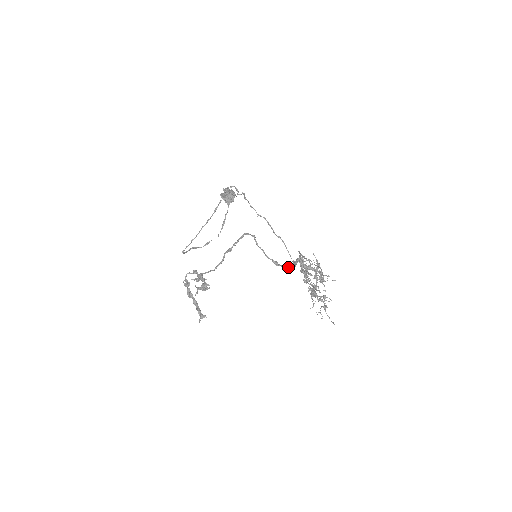
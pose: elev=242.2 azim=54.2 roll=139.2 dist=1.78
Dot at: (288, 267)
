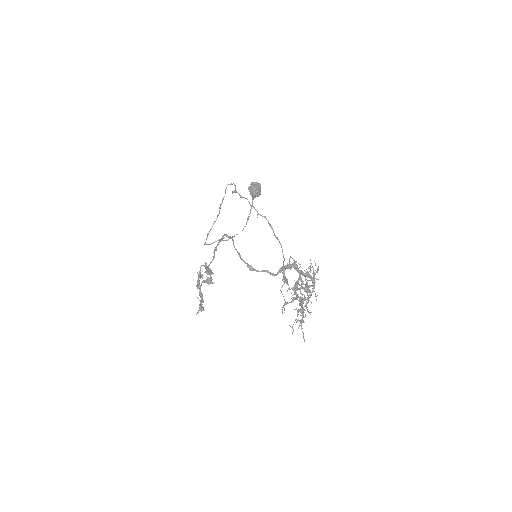
Dot at: (269, 273)
